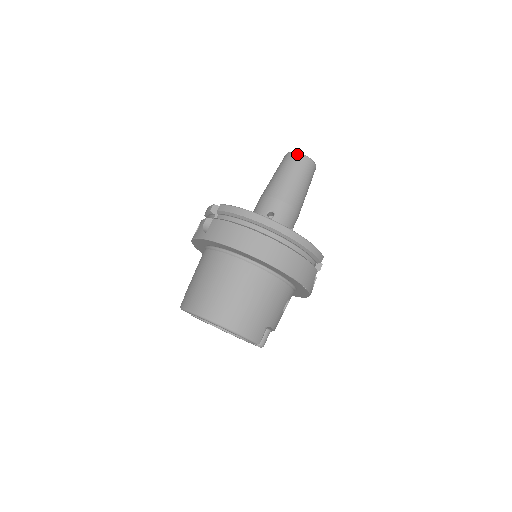
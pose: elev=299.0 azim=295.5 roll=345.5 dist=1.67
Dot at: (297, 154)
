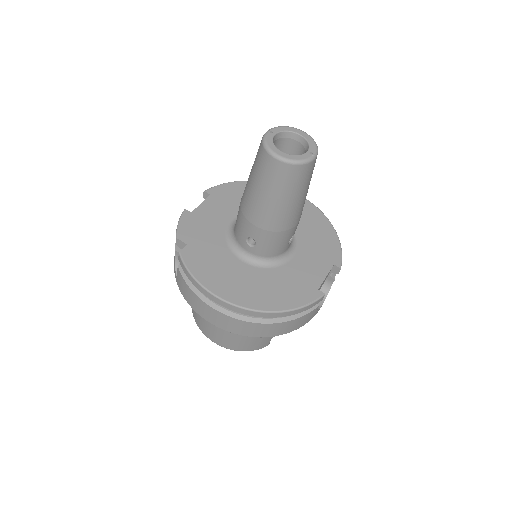
Dot at: (271, 159)
